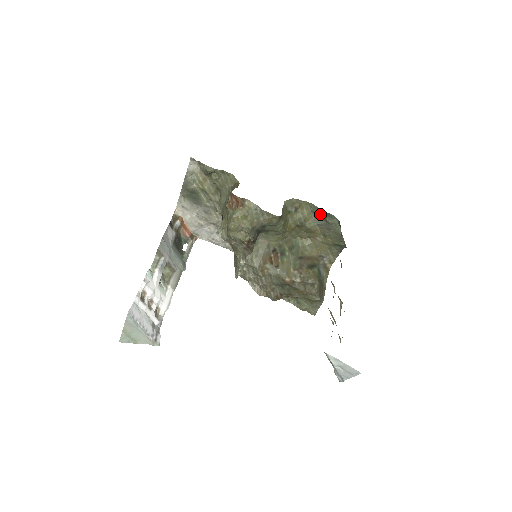
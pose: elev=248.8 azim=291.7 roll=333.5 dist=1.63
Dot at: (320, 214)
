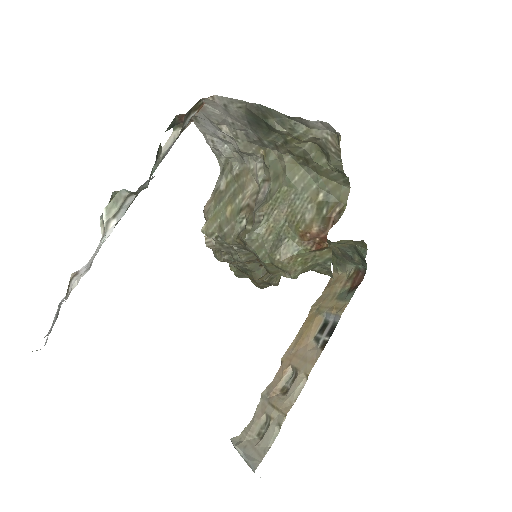
Dot at: (358, 253)
